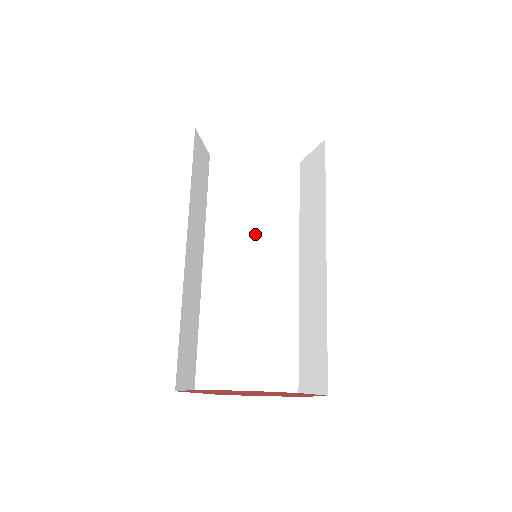
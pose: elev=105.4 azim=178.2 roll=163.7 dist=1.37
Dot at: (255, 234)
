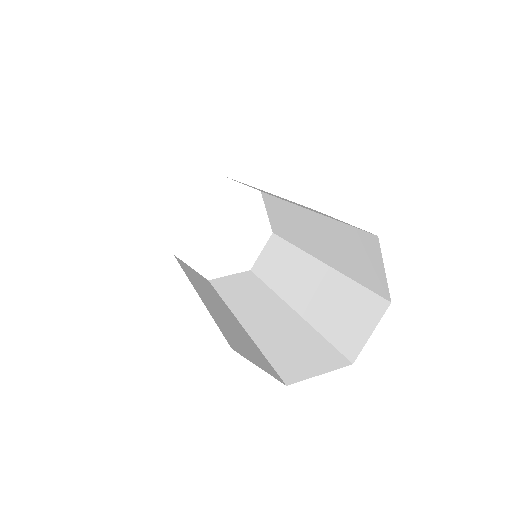
Dot at: (230, 302)
